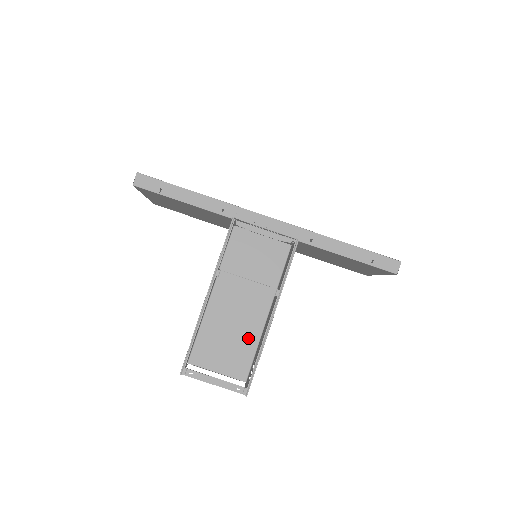
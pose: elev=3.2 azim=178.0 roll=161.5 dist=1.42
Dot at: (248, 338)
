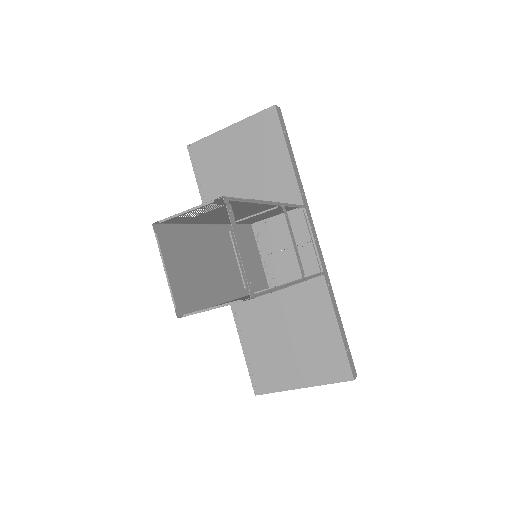
Dot at: (208, 291)
